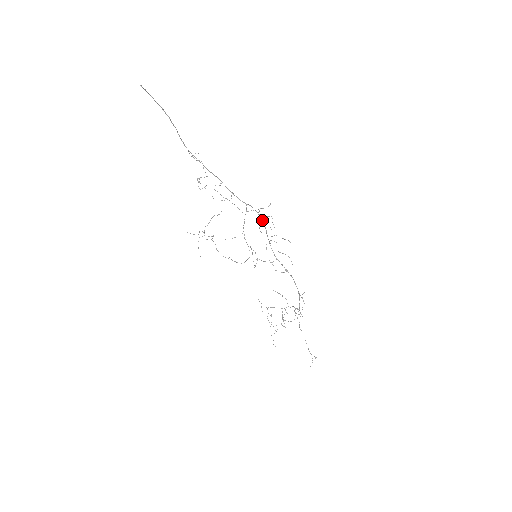
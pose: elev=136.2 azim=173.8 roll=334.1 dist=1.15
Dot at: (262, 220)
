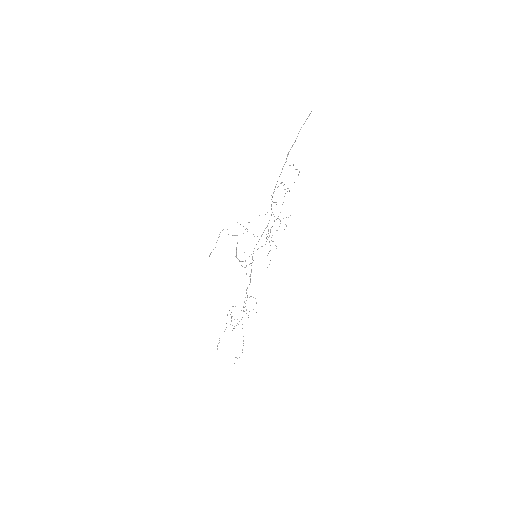
Dot at: occluded
